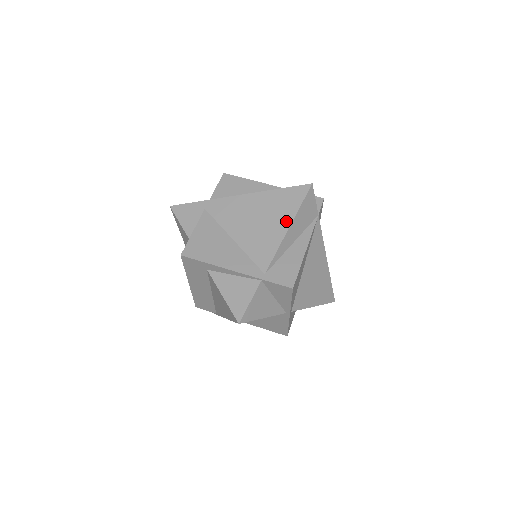
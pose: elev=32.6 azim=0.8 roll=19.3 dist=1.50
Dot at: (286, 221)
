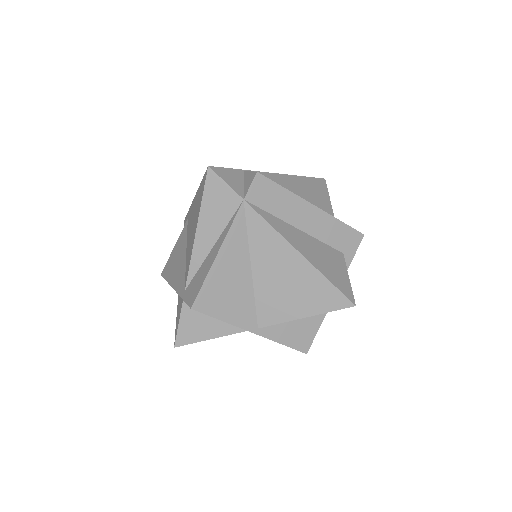
Dot at: (196, 223)
